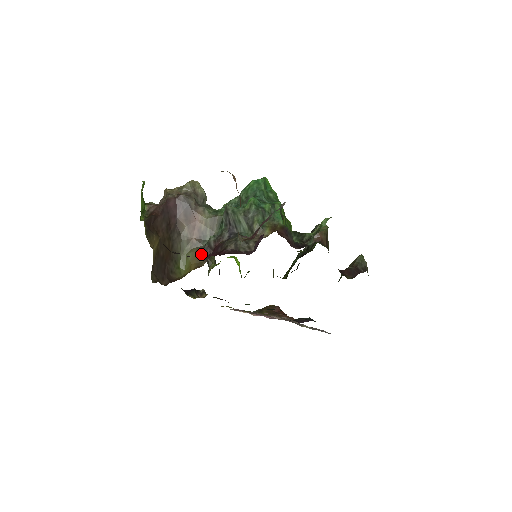
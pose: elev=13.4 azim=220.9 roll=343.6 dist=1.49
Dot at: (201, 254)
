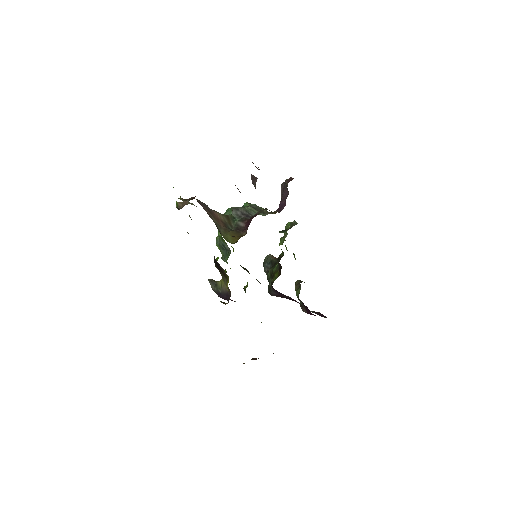
Dot at: (236, 231)
